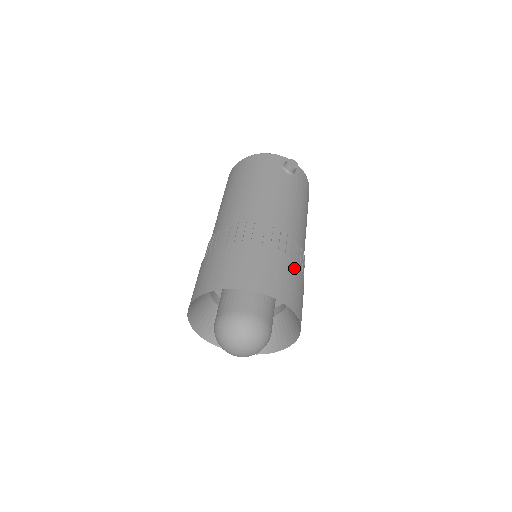
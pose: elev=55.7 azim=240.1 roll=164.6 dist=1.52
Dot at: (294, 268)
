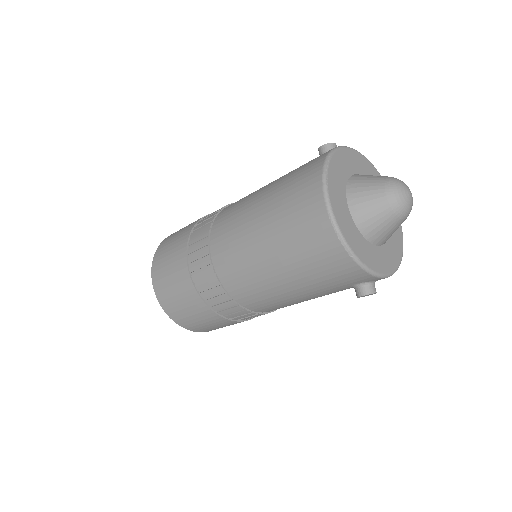
Dot at: occluded
